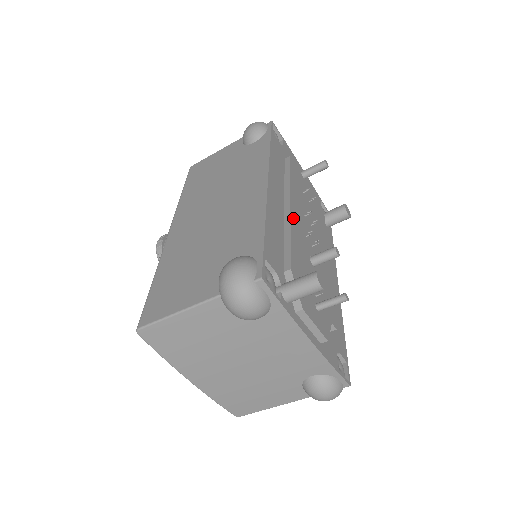
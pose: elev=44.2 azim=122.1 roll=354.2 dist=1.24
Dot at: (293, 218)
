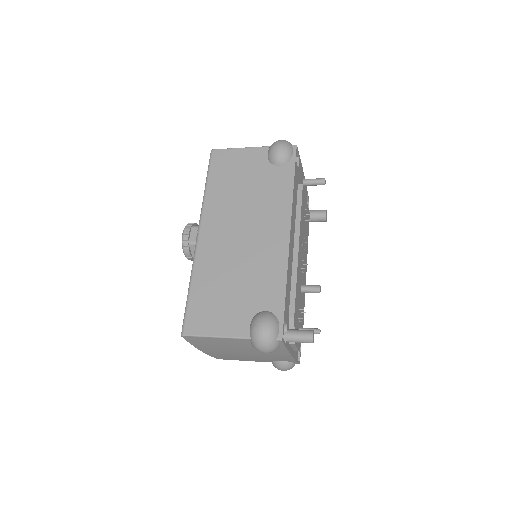
Dot at: (298, 261)
